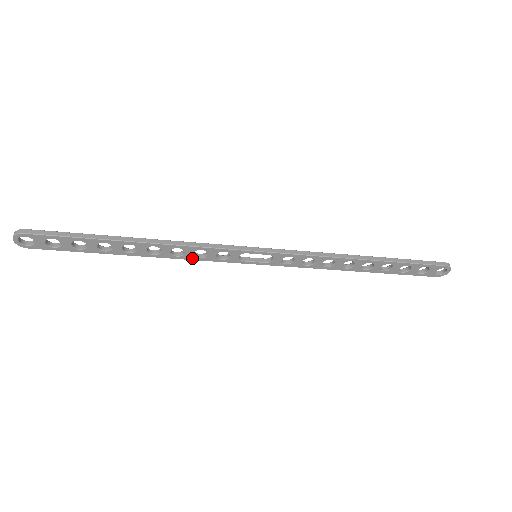
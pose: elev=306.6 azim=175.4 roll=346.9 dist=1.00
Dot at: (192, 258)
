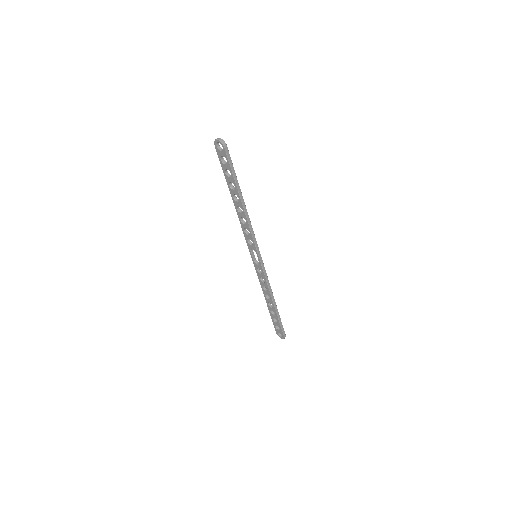
Dot at: (243, 227)
